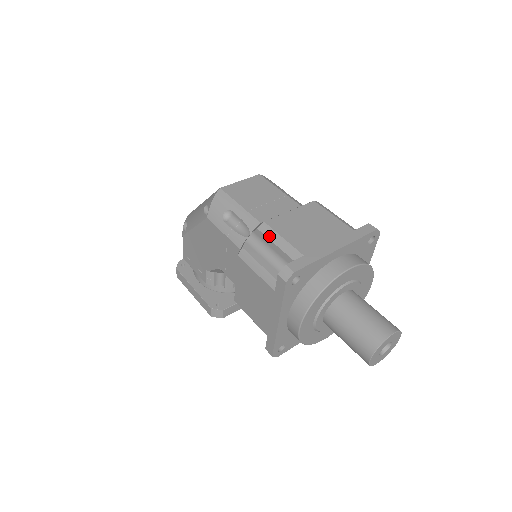
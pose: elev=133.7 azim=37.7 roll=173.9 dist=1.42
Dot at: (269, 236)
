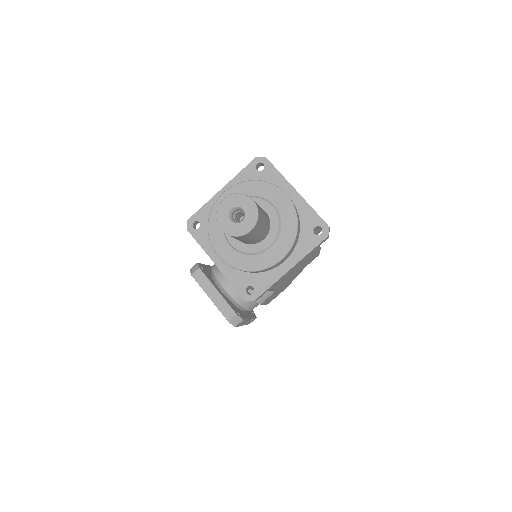
Dot at: occluded
